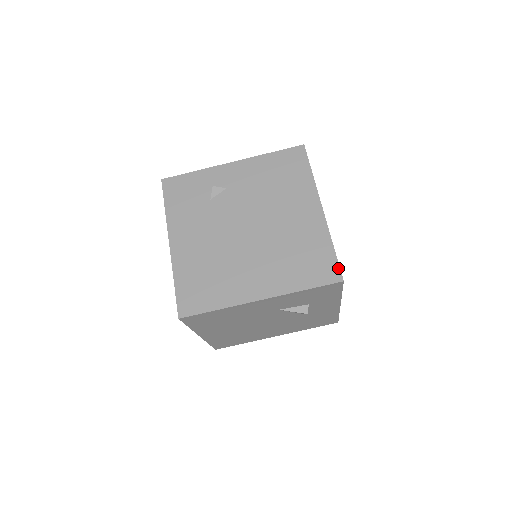
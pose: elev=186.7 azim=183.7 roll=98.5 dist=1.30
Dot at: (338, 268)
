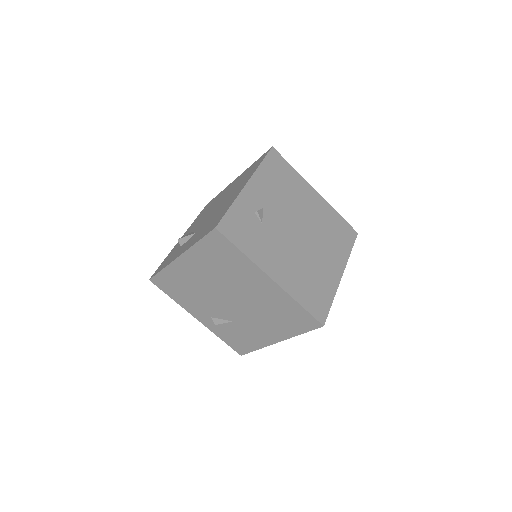
Dot at: (351, 227)
